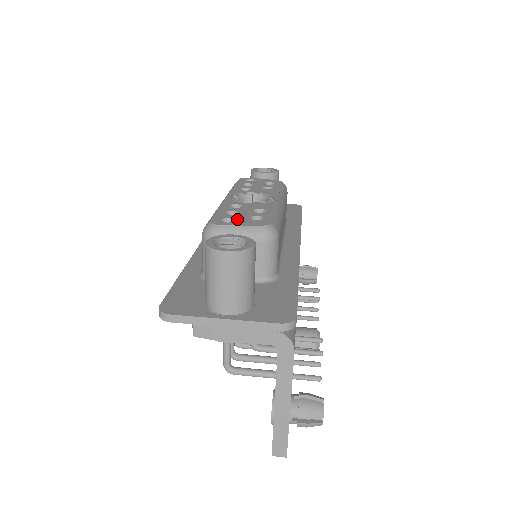
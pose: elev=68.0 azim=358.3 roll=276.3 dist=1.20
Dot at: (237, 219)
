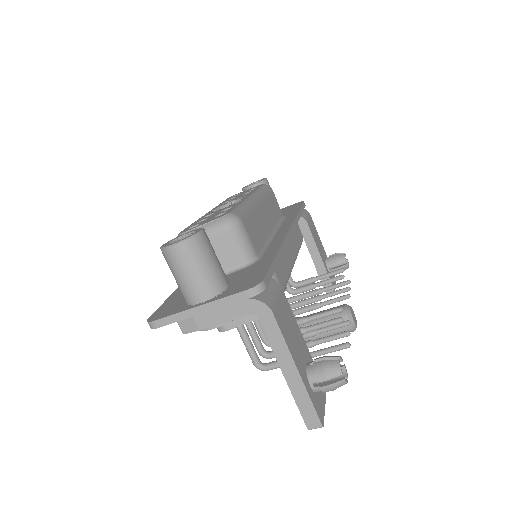
Dot at: (202, 222)
